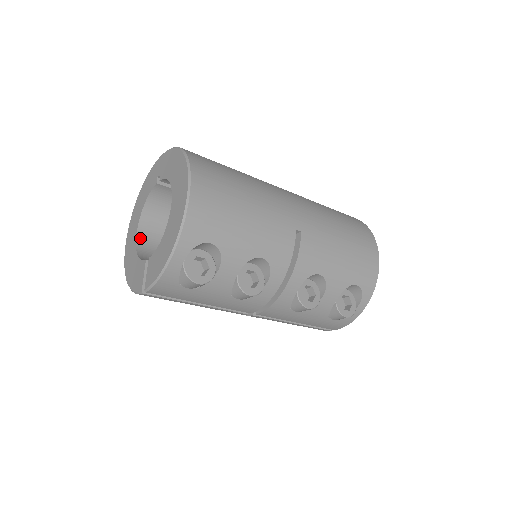
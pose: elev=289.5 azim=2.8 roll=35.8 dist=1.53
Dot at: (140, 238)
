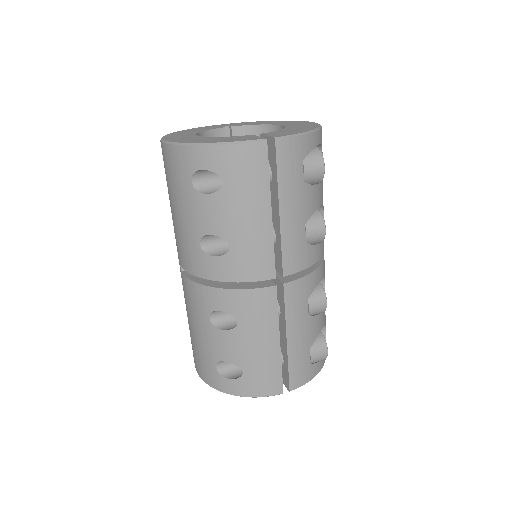
Dot at: occluded
